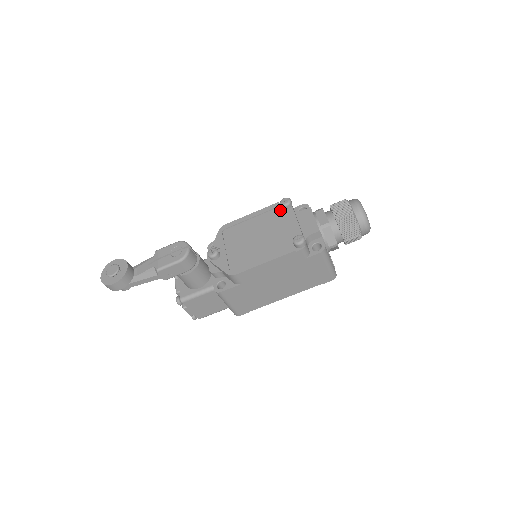
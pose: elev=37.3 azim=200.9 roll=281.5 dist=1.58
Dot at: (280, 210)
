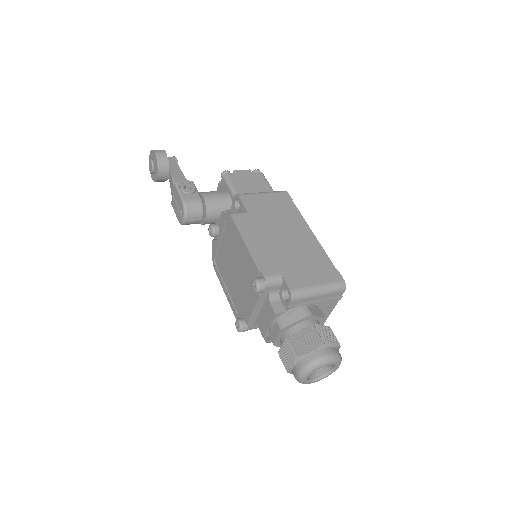
Dot at: occluded
